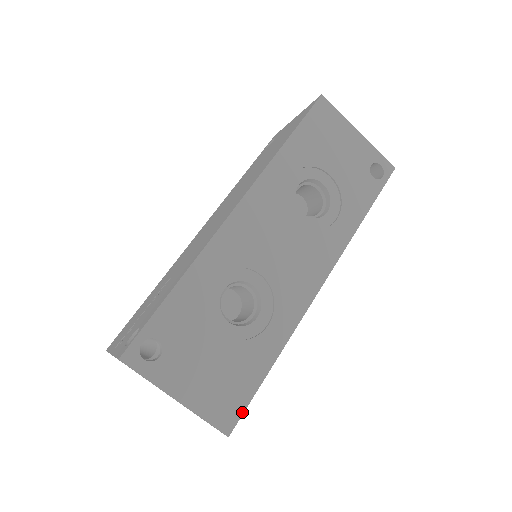
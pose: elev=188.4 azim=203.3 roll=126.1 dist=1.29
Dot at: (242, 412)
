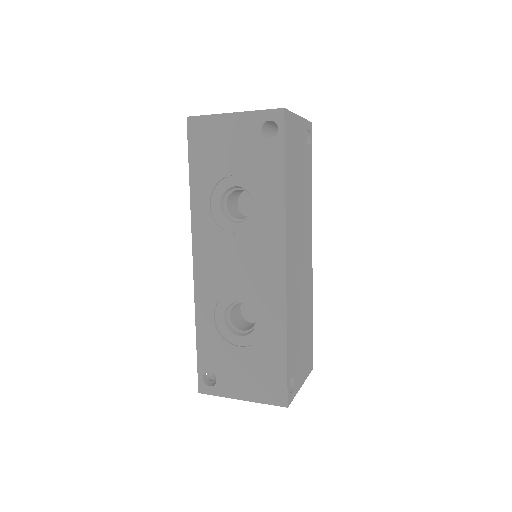
Dot at: (286, 388)
